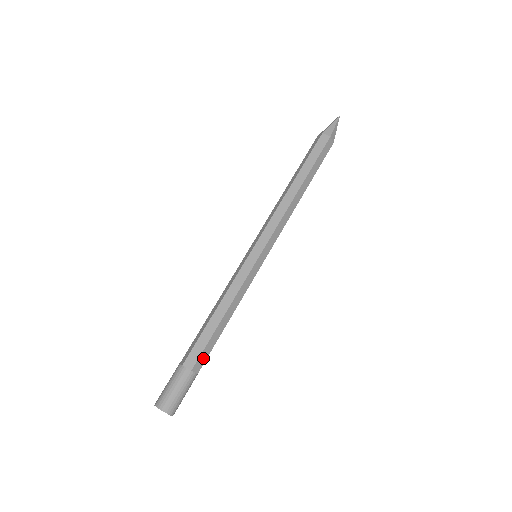
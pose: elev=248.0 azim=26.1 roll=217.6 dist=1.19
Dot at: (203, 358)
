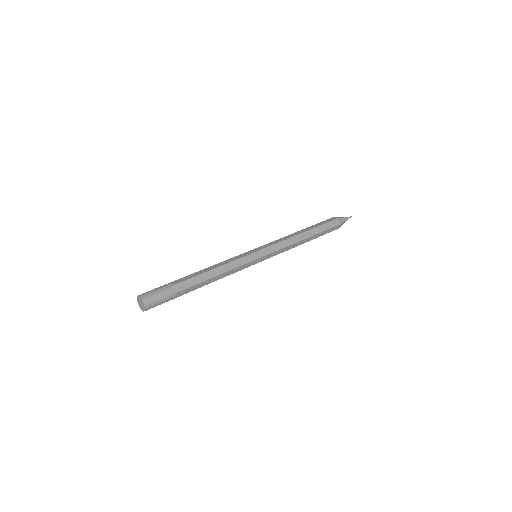
Dot at: (187, 291)
